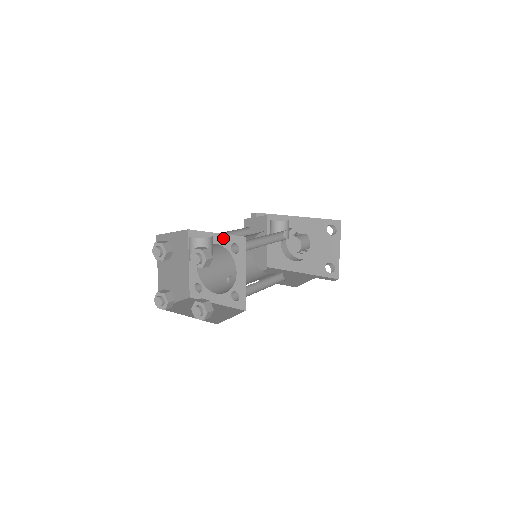
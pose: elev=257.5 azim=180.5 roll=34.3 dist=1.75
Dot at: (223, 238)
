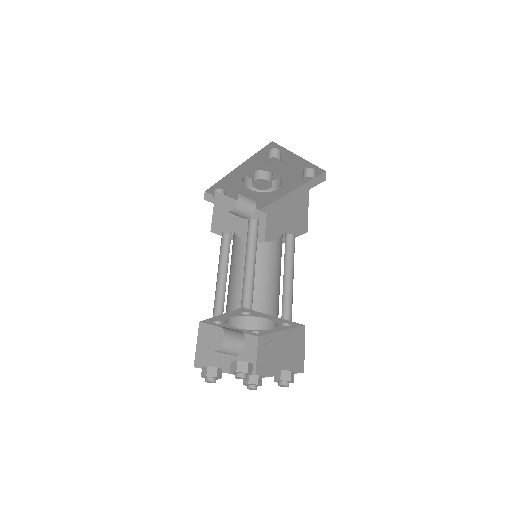
Dot at: (229, 314)
